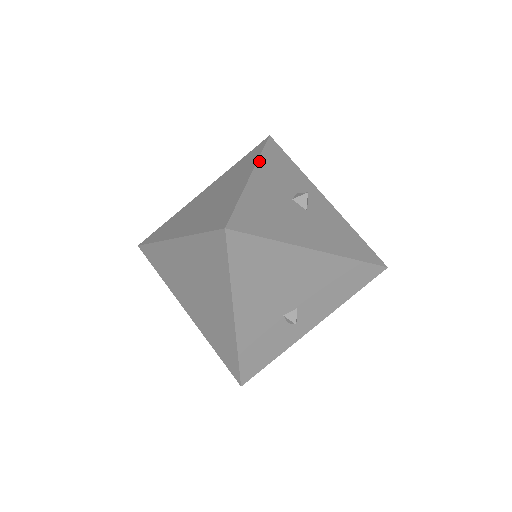
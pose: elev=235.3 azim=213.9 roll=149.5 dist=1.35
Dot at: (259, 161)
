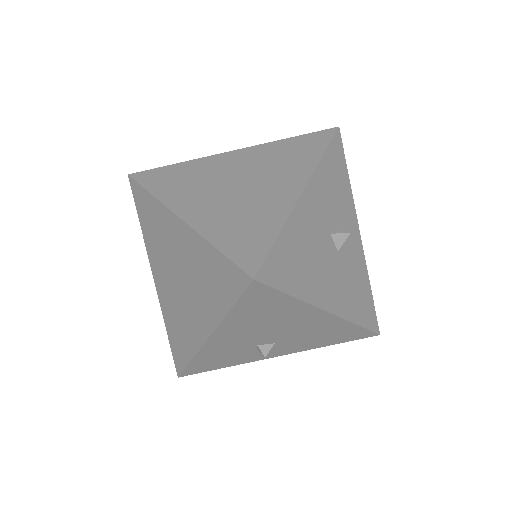
Dot at: (317, 169)
